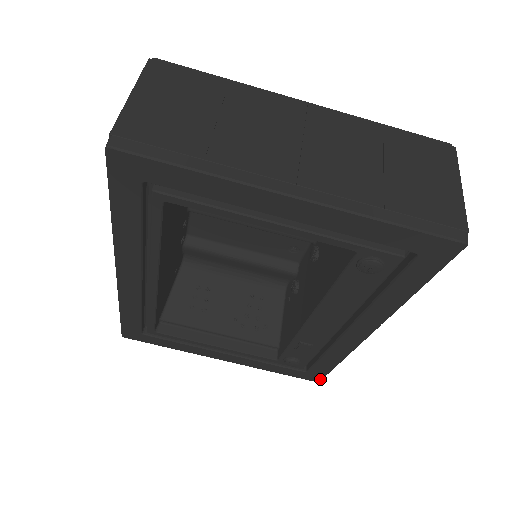
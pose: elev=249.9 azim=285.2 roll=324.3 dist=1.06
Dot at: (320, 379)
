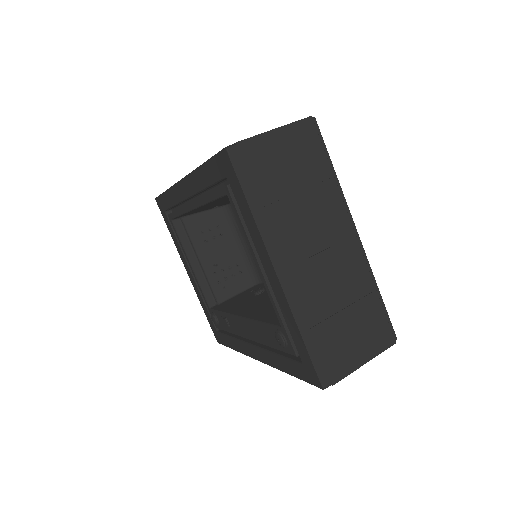
Dot at: (220, 342)
